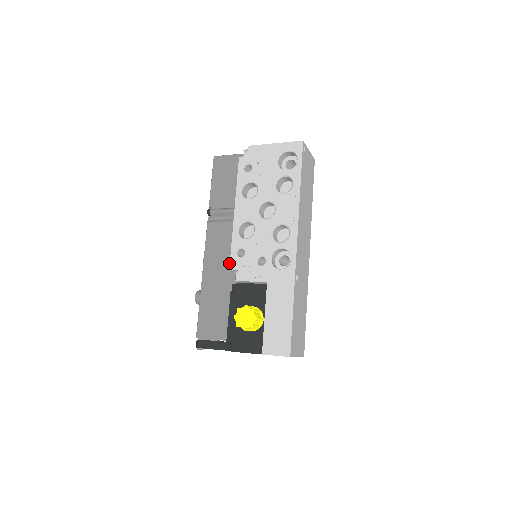
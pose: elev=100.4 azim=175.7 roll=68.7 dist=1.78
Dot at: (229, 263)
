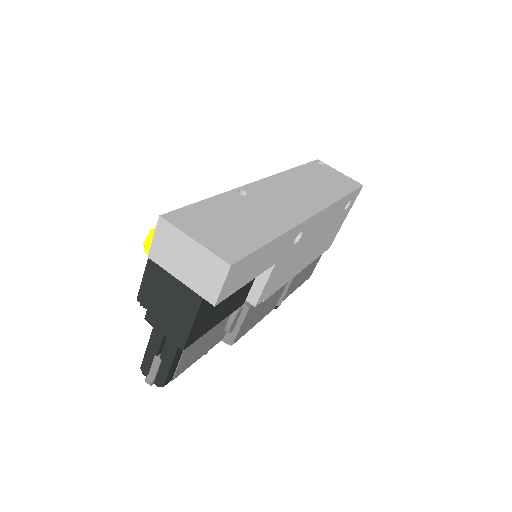
Dot at: occluded
